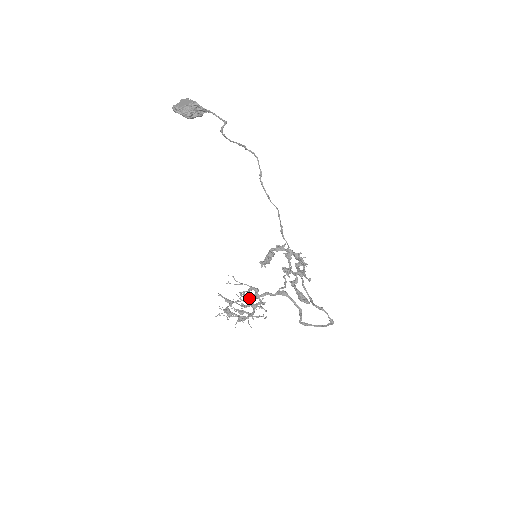
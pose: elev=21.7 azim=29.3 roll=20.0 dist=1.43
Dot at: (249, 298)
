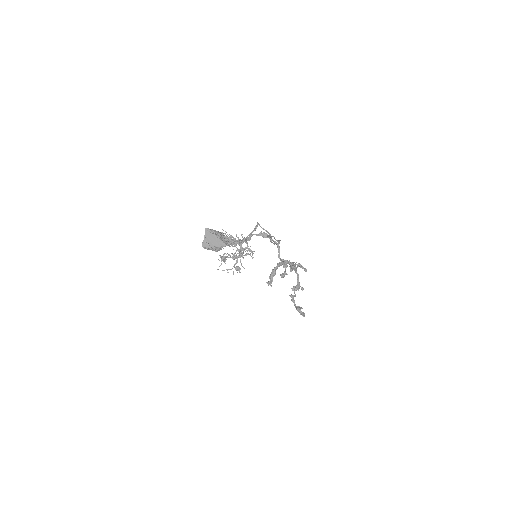
Dot at: occluded
